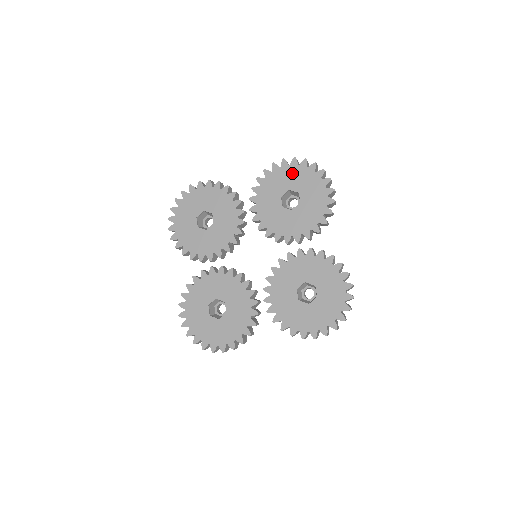
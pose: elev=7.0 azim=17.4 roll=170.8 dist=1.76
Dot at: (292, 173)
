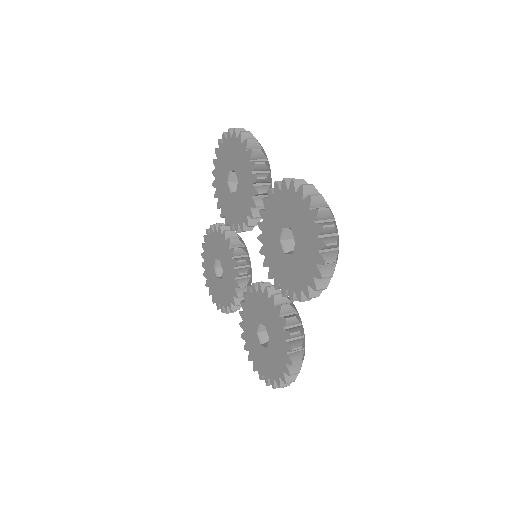
Dot at: (300, 212)
